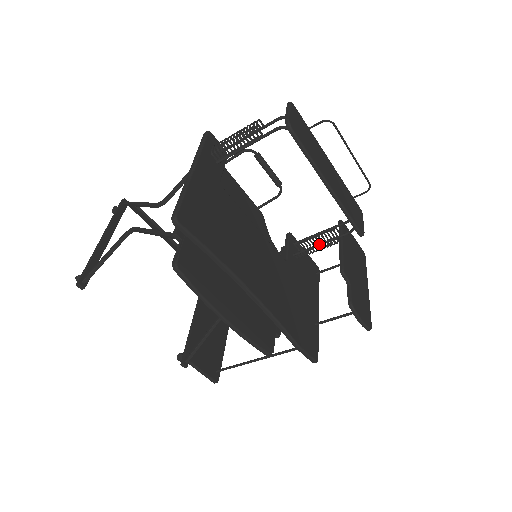
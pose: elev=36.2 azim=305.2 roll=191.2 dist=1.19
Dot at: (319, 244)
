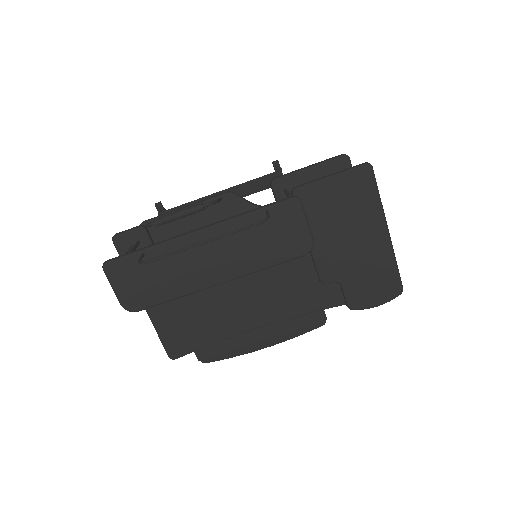
Dot at: occluded
